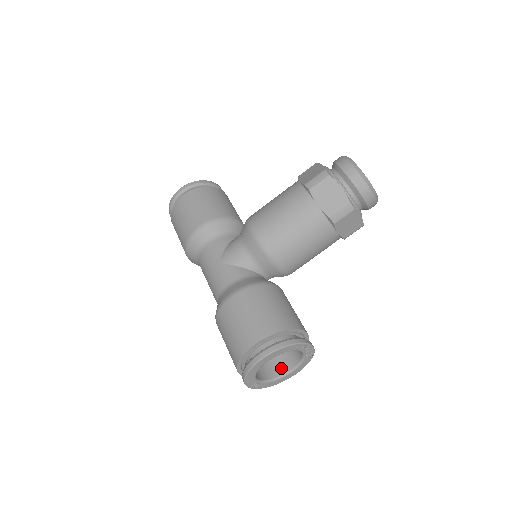
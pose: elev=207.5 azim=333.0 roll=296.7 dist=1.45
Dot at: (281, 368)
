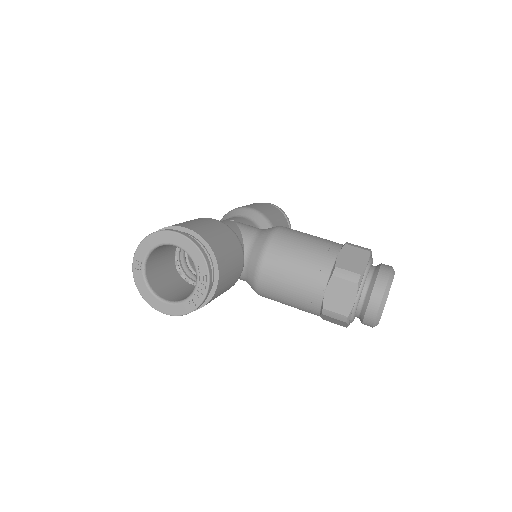
Dot at: (164, 294)
